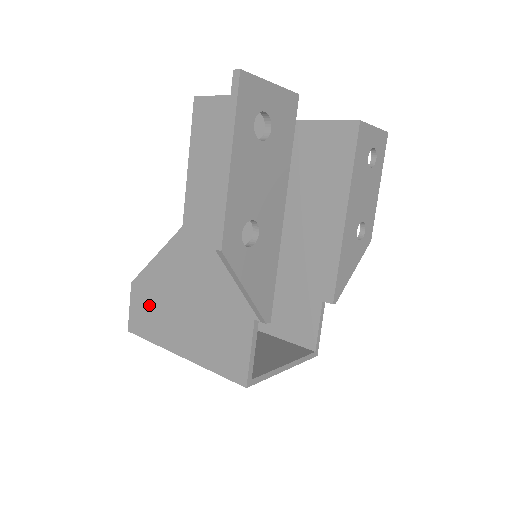
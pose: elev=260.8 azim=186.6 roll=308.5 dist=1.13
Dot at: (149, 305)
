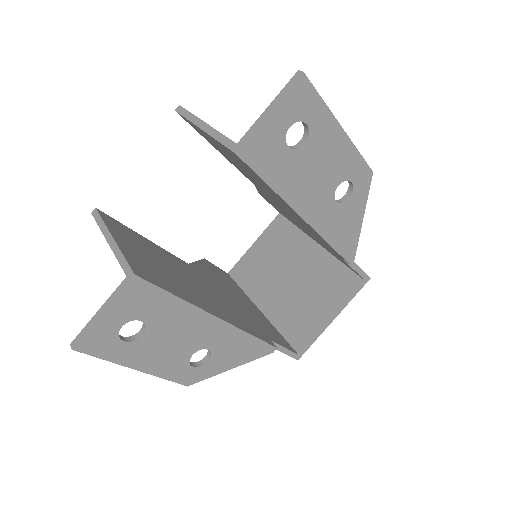
Dot at: occluded
